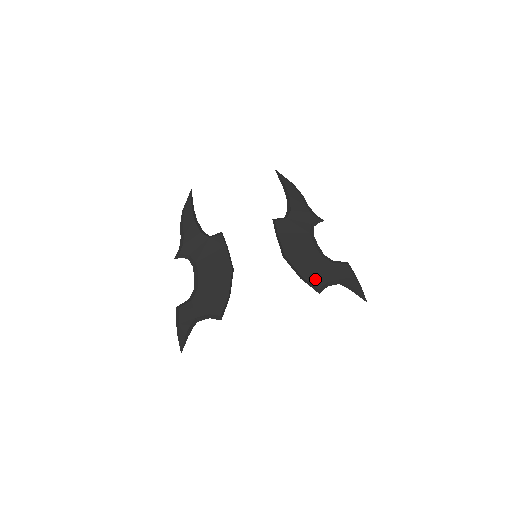
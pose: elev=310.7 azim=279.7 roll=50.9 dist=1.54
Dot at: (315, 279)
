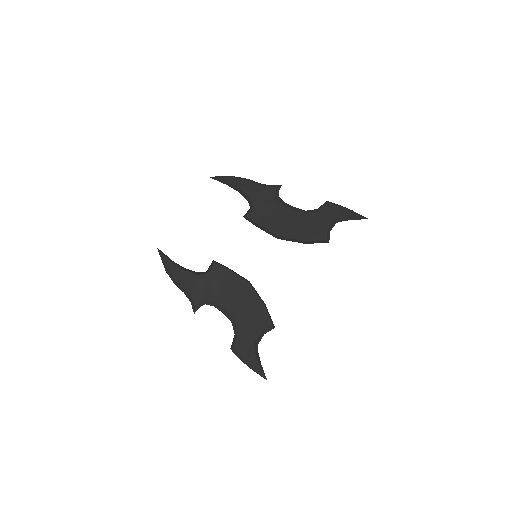
Dot at: (317, 235)
